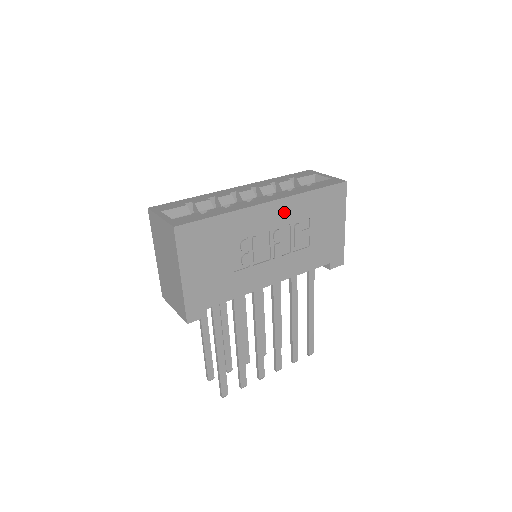
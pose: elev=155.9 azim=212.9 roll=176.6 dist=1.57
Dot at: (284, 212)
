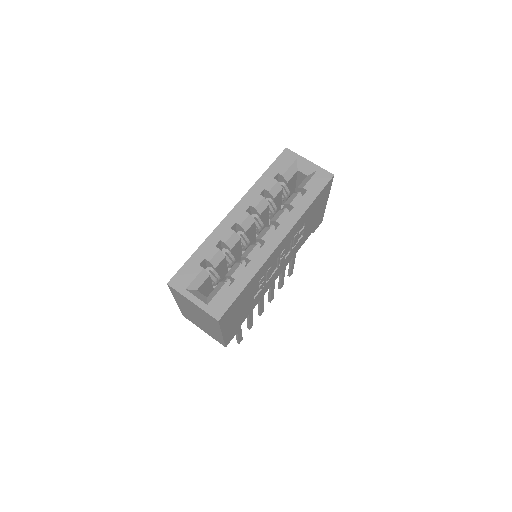
Dot at: (289, 237)
